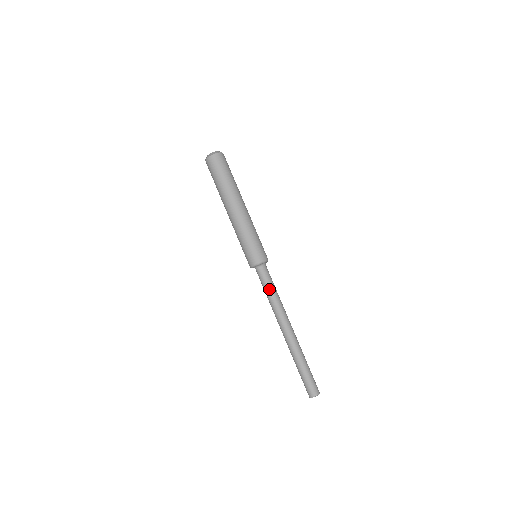
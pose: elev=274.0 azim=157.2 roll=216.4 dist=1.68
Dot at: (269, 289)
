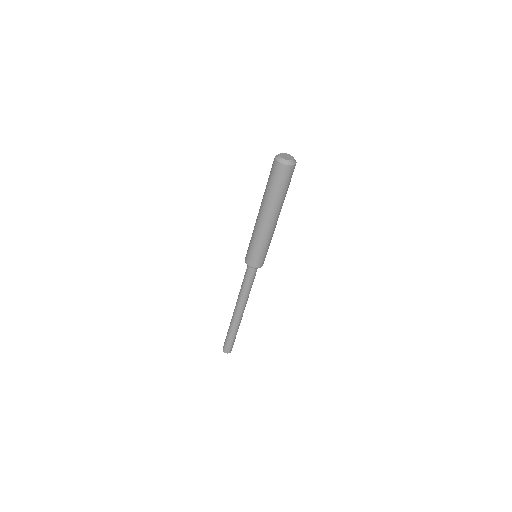
Dot at: (246, 284)
